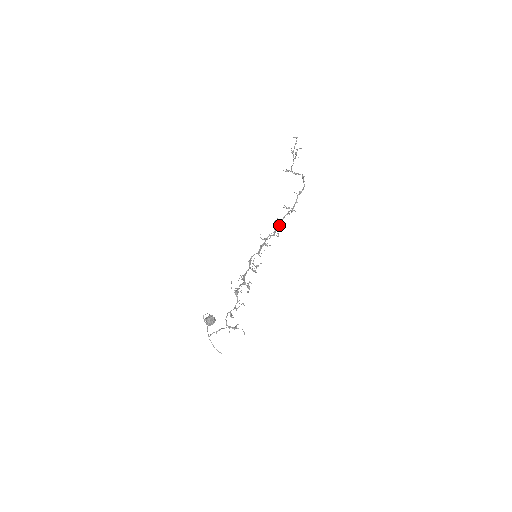
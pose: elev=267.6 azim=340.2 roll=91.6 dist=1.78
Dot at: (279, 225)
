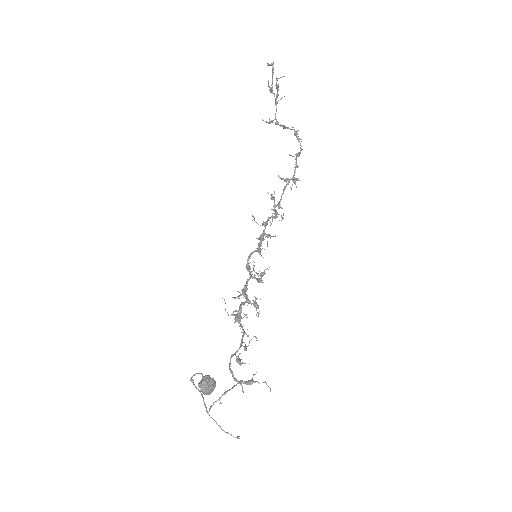
Dot at: (280, 204)
